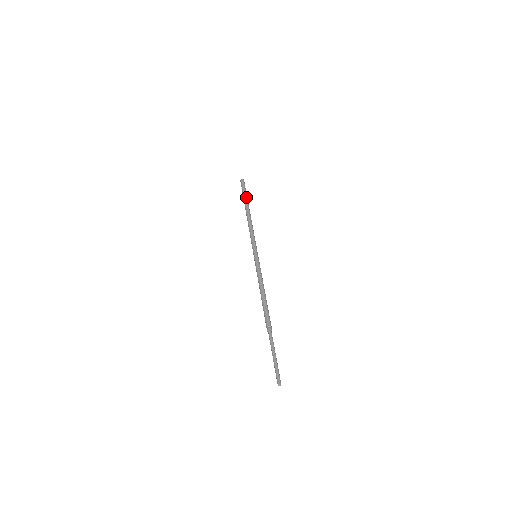
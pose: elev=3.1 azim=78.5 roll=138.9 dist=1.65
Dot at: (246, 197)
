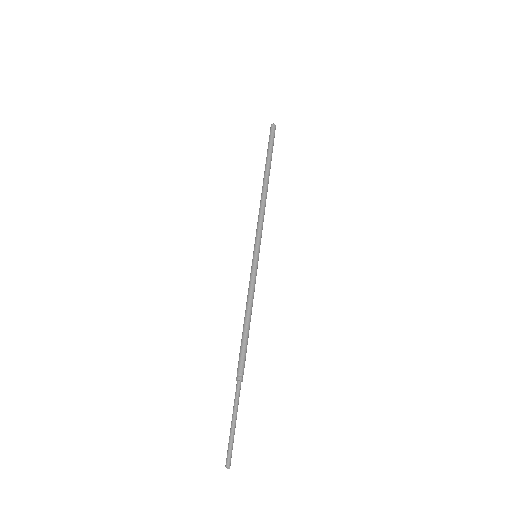
Dot at: (269, 155)
